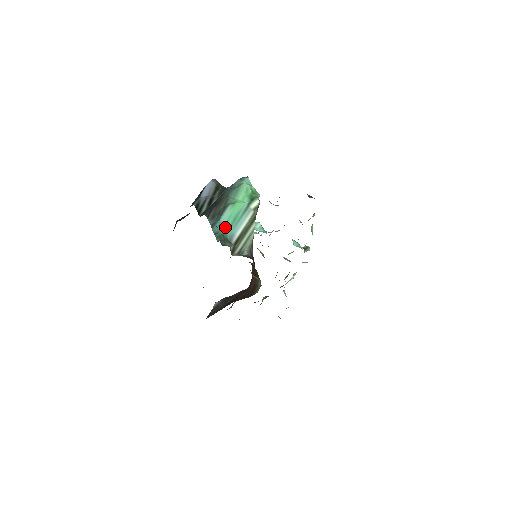
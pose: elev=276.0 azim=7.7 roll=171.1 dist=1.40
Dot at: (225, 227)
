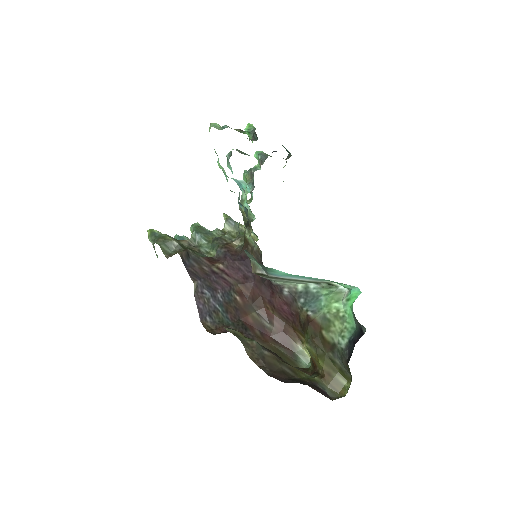
Dot at: (280, 271)
